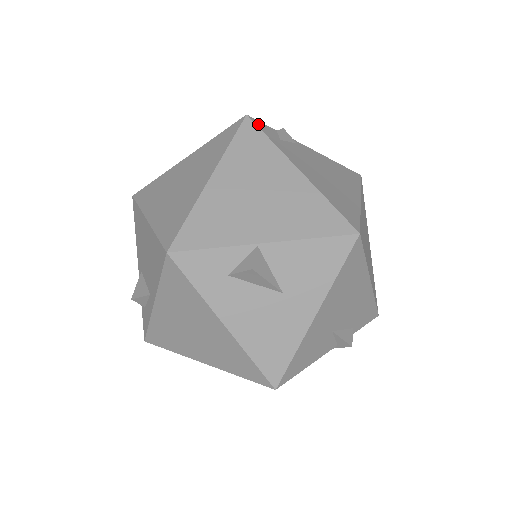
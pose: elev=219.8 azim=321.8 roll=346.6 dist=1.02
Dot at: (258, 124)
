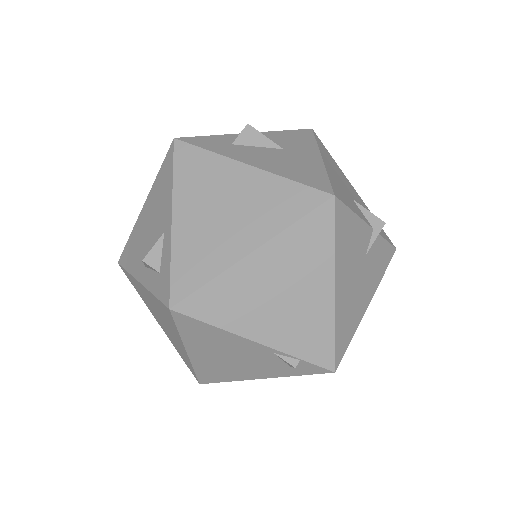
Dot at: occluded
